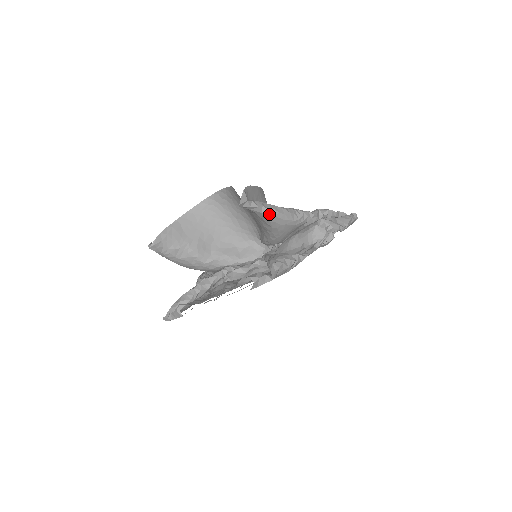
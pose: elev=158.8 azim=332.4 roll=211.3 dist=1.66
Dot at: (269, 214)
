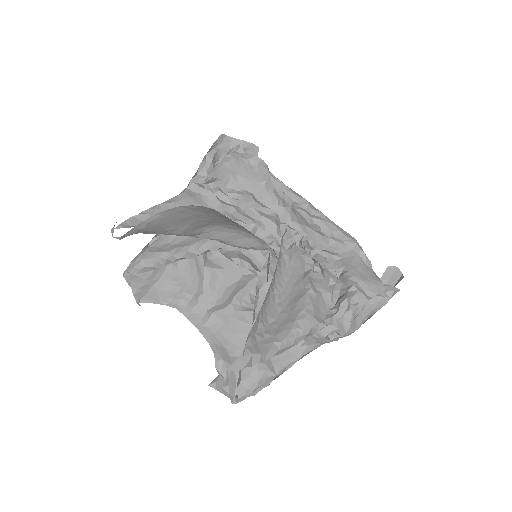
Dot at: occluded
